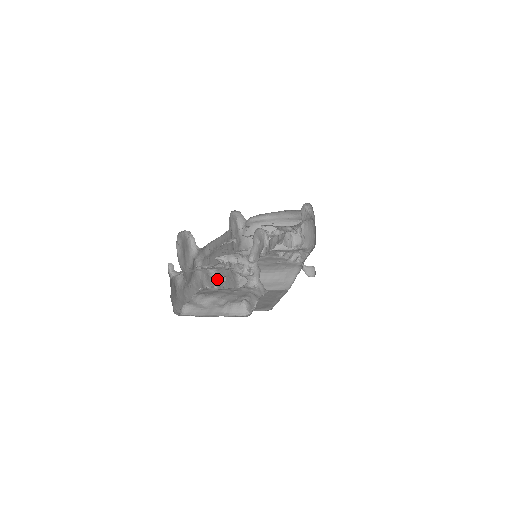
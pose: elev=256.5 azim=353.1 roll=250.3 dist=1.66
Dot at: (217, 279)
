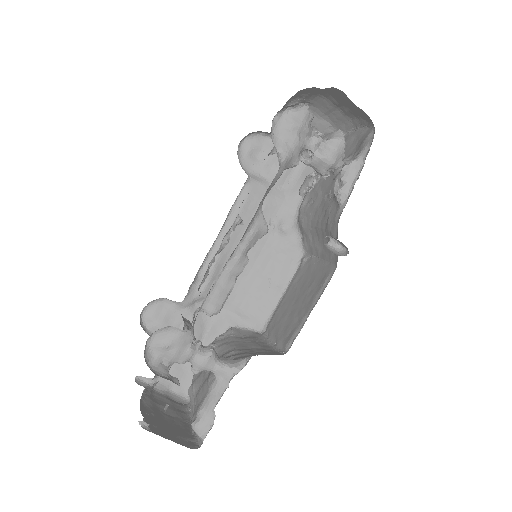
Dot at: occluded
